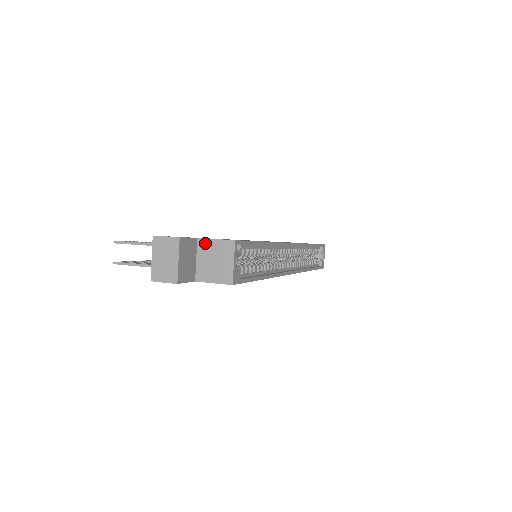
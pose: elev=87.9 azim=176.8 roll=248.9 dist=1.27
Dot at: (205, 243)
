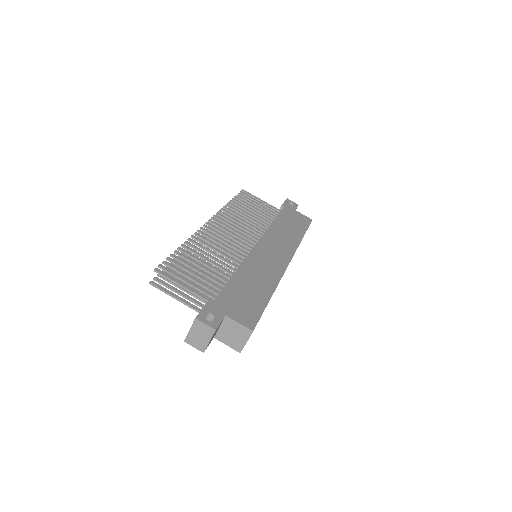
Dot at: (230, 321)
